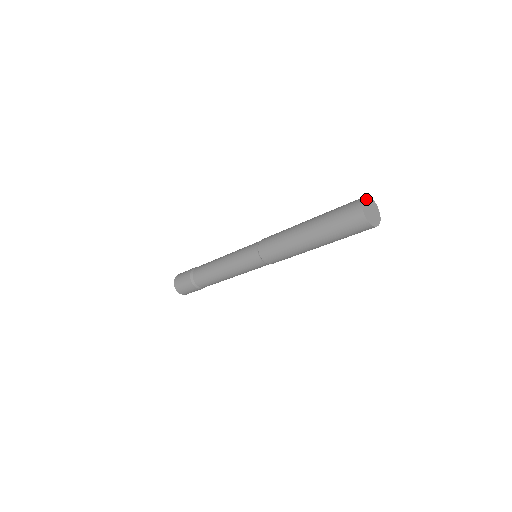
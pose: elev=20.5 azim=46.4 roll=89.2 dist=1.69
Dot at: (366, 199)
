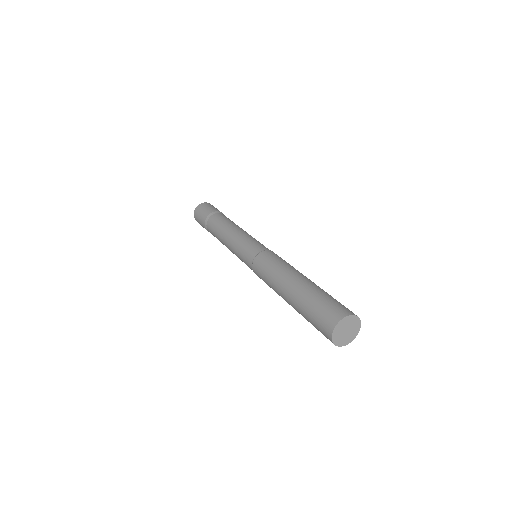
Dot at: (340, 324)
